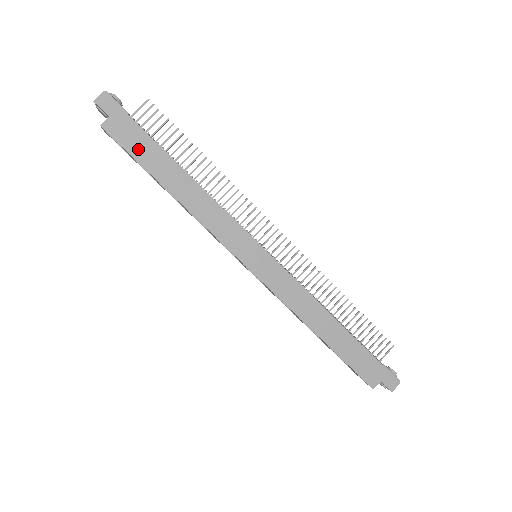
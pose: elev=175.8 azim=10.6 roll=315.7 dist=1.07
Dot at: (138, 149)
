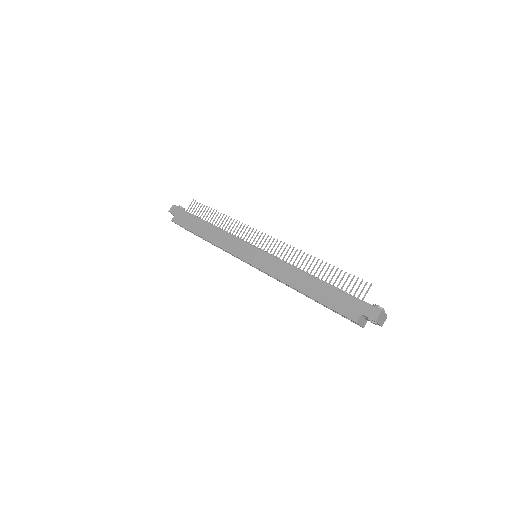
Dot at: (187, 223)
